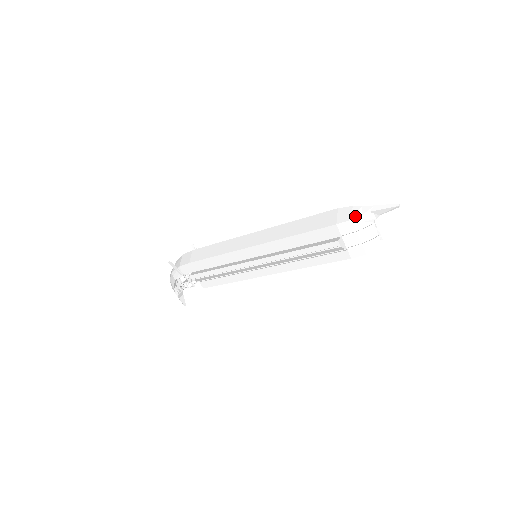
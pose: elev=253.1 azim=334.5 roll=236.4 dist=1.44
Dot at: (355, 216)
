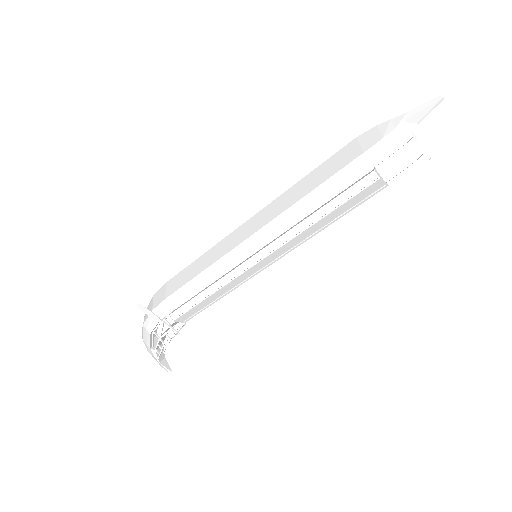
Dot at: (386, 132)
